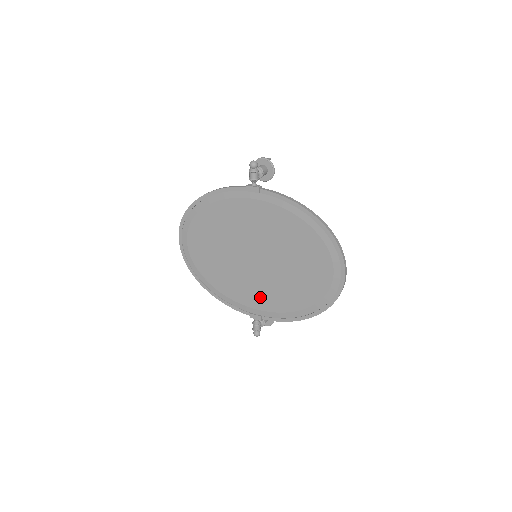
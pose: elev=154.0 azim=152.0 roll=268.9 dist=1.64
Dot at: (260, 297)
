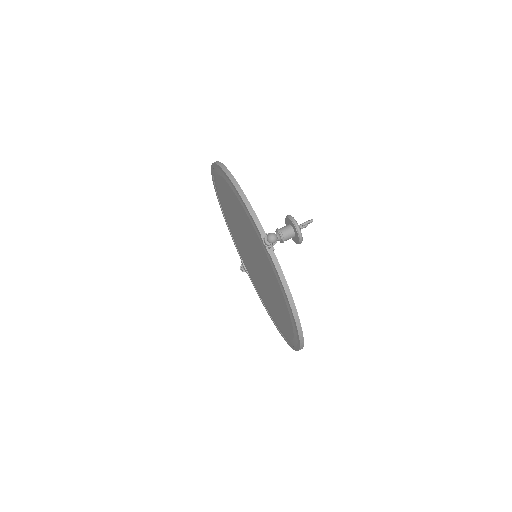
Dot at: (249, 269)
